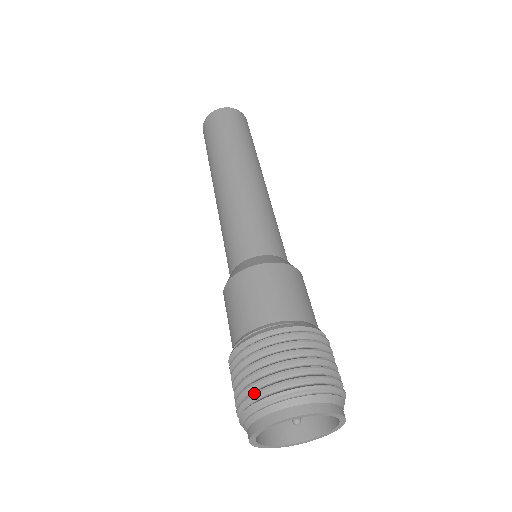
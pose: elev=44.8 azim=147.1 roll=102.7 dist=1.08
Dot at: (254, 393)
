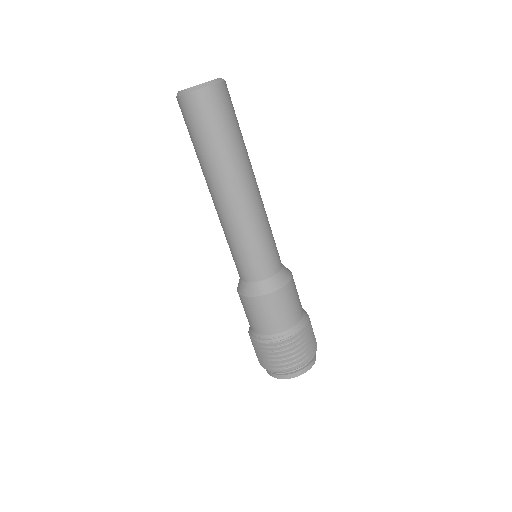
Dot at: (268, 367)
